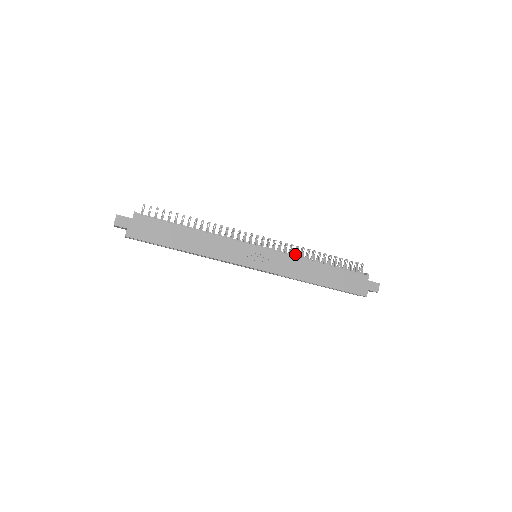
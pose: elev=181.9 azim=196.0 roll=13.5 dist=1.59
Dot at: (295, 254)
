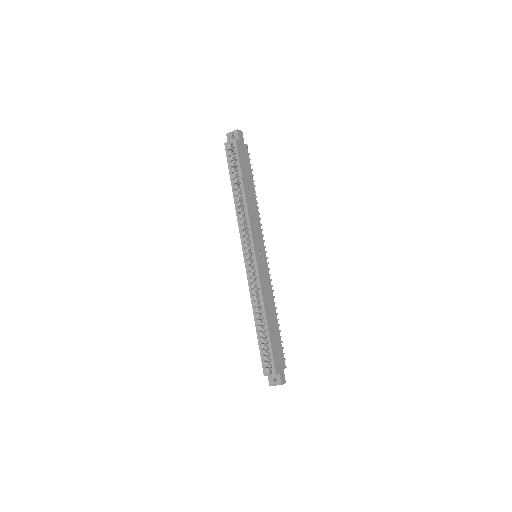
Dot at: occluded
